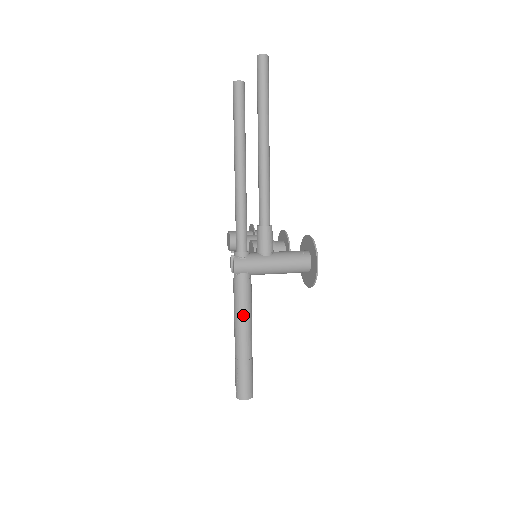
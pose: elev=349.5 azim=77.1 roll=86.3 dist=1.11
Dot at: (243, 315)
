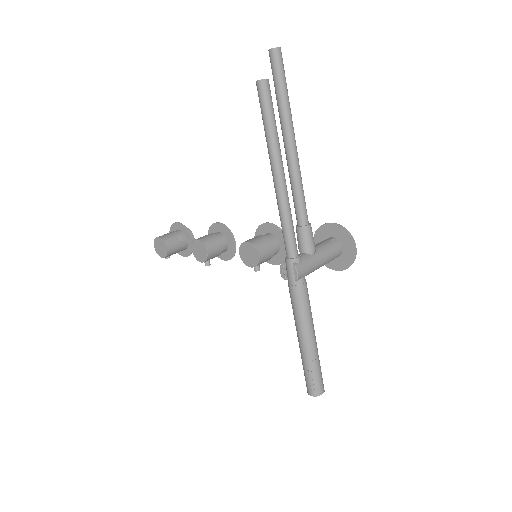
Dot at: (309, 317)
